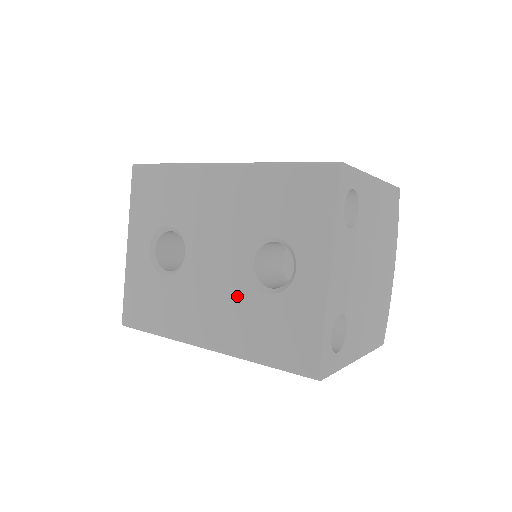
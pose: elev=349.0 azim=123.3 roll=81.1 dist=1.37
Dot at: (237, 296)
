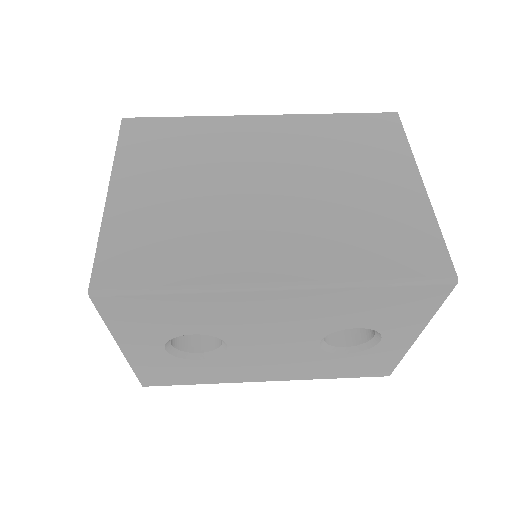
Dot at: (306, 359)
